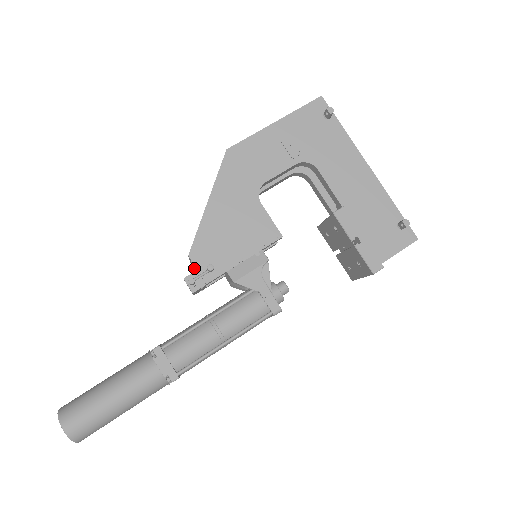
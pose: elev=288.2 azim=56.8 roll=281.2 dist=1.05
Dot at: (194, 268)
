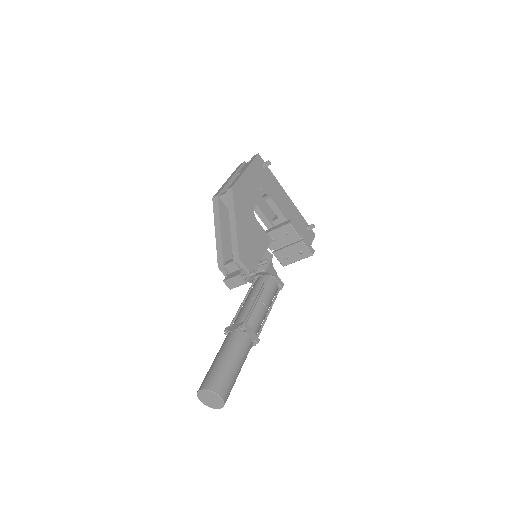
Dot at: (224, 271)
